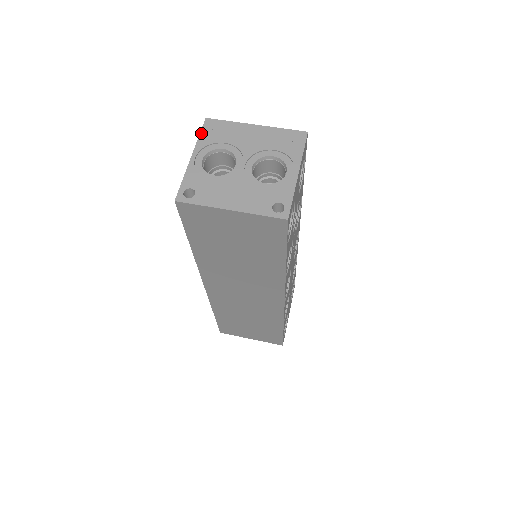
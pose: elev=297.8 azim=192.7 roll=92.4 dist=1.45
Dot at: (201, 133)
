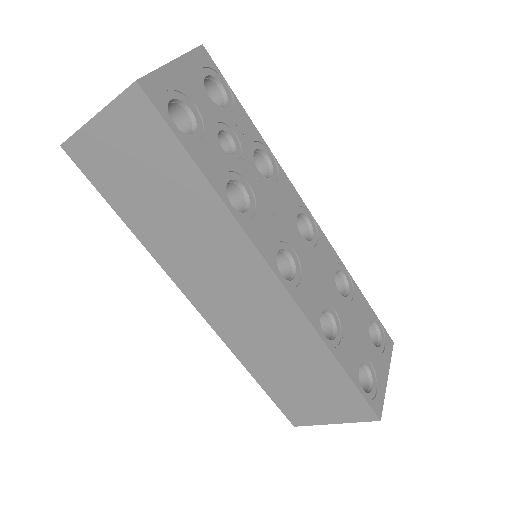
Dot at: occluded
